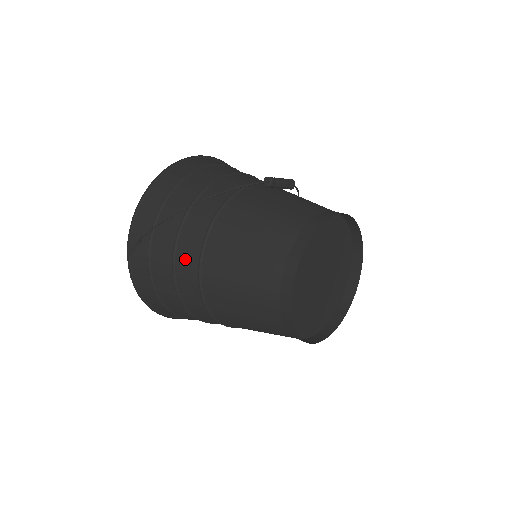
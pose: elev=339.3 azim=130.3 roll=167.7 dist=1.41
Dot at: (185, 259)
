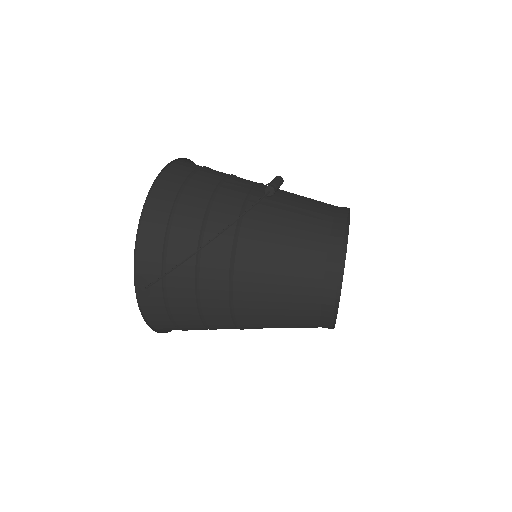
Dot at: (212, 291)
